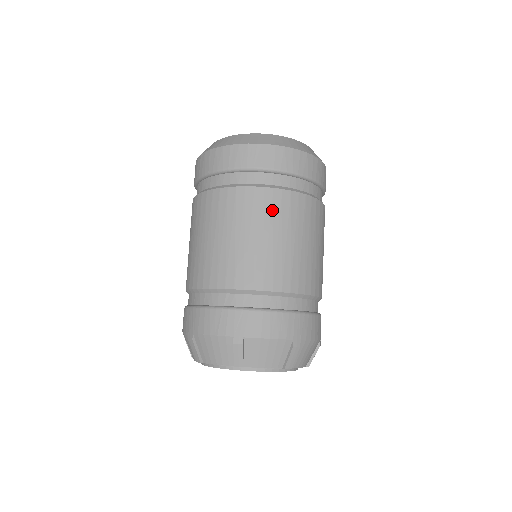
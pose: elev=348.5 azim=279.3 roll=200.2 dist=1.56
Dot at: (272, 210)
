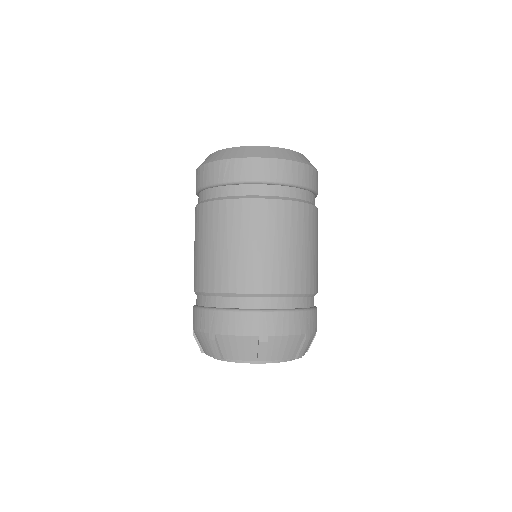
Dot at: (233, 219)
